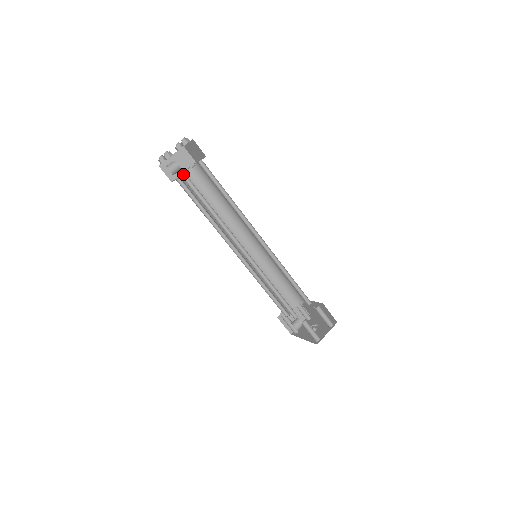
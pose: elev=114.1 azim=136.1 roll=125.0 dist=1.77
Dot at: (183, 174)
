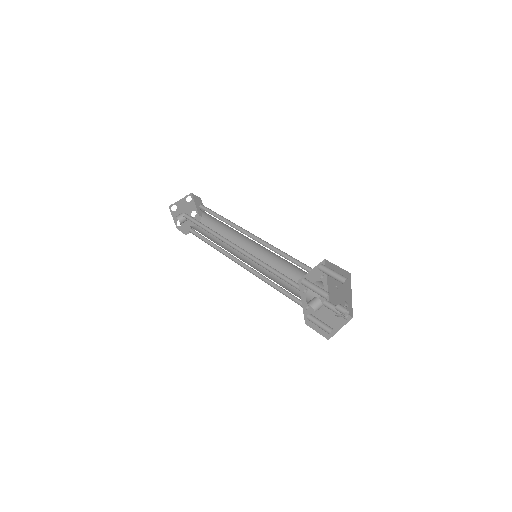
Dot at: (185, 215)
